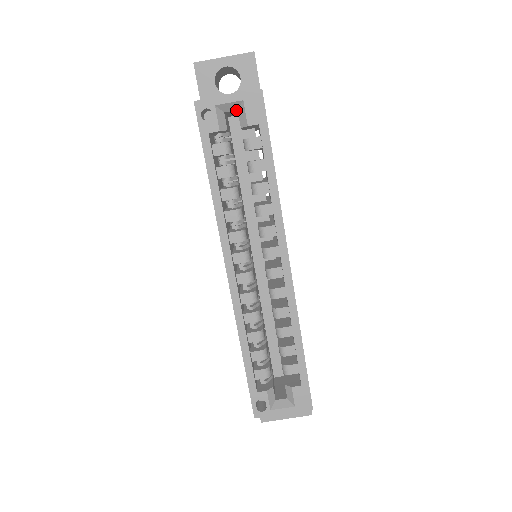
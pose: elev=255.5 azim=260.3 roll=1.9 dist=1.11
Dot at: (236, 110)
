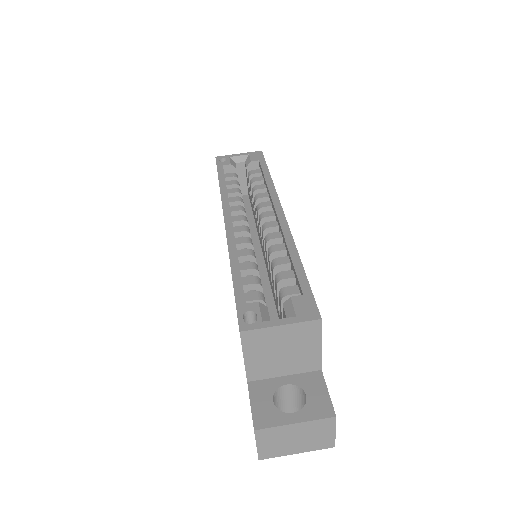
Dot at: (244, 163)
